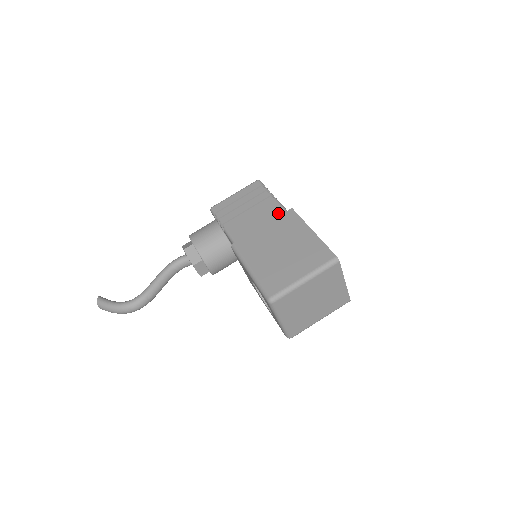
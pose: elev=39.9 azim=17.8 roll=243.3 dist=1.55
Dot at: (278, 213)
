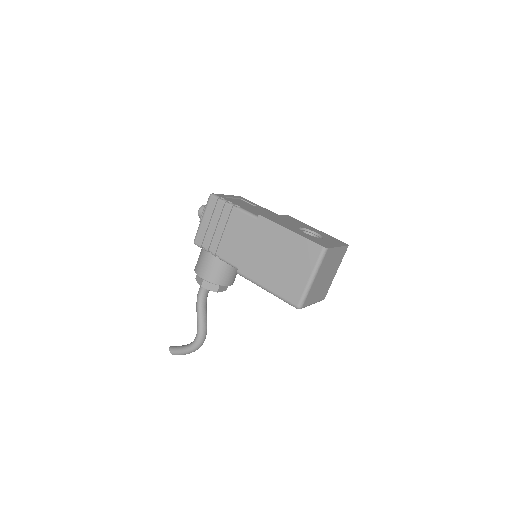
Dot at: (251, 223)
